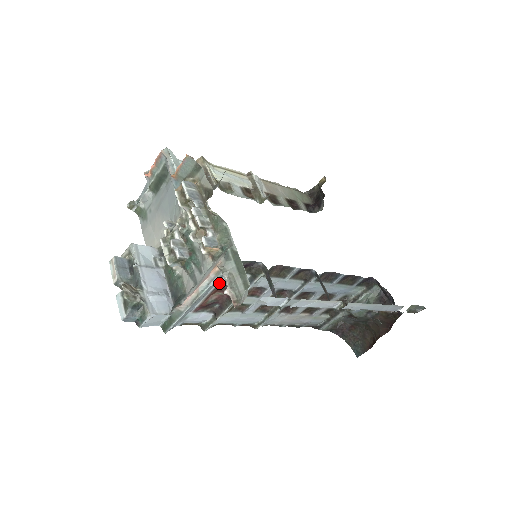
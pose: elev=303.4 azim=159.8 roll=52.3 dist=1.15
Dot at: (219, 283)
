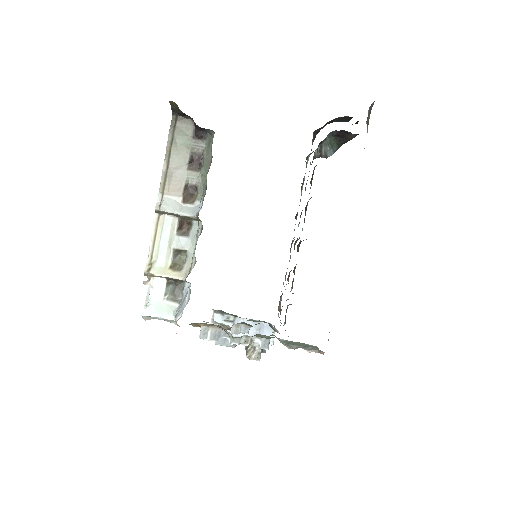
Dot at: occluded
